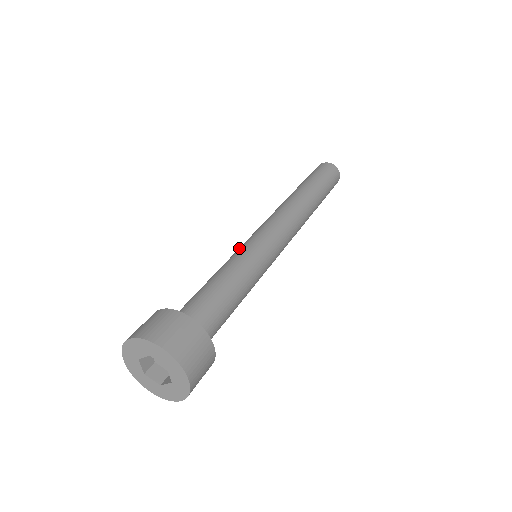
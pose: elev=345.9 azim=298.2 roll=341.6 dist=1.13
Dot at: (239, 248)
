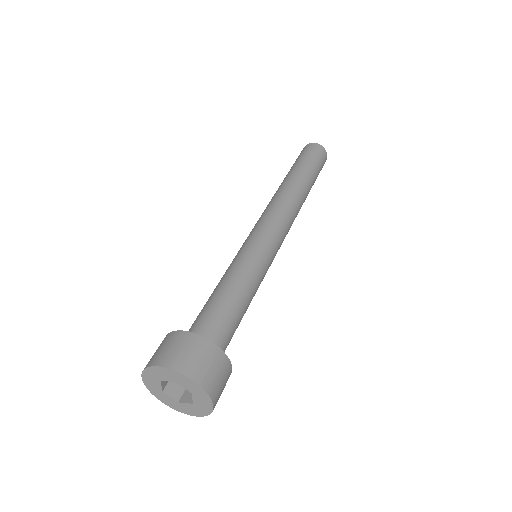
Dot at: (243, 250)
